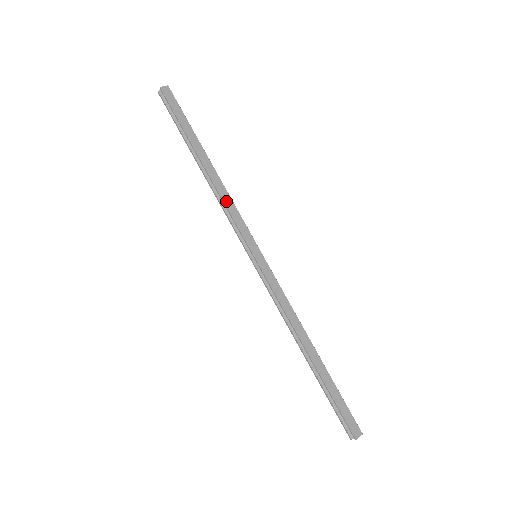
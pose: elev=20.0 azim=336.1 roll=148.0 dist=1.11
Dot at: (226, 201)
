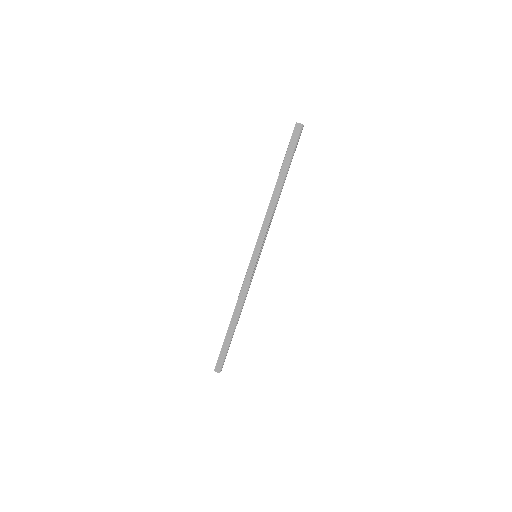
Dot at: (267, 216)
